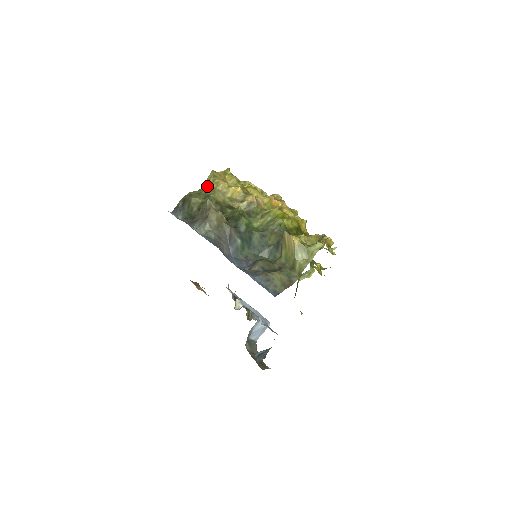
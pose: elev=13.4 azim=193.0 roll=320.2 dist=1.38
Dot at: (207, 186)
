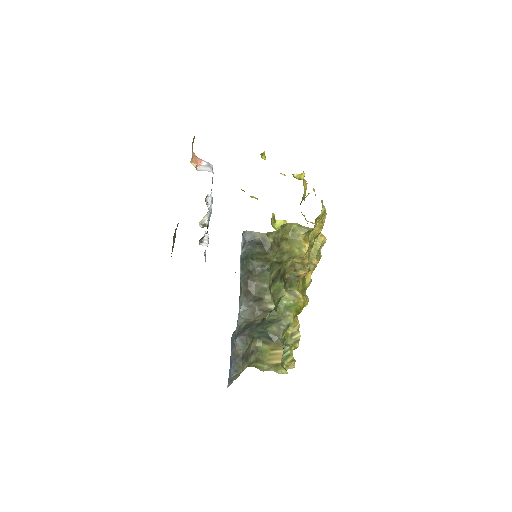
Dot at: (294, 233)
